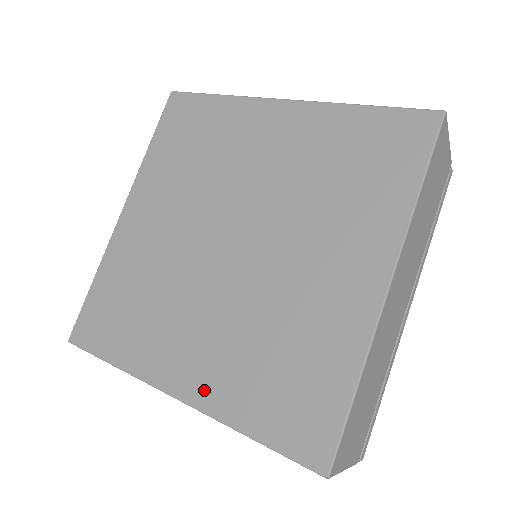
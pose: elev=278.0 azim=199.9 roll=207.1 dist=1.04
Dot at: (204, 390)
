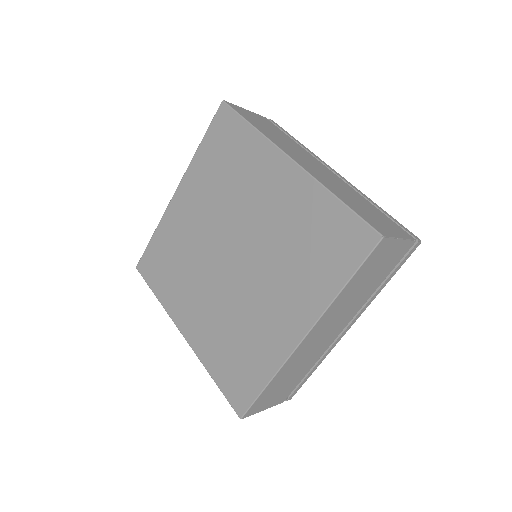
Dot at: (306, 311)
